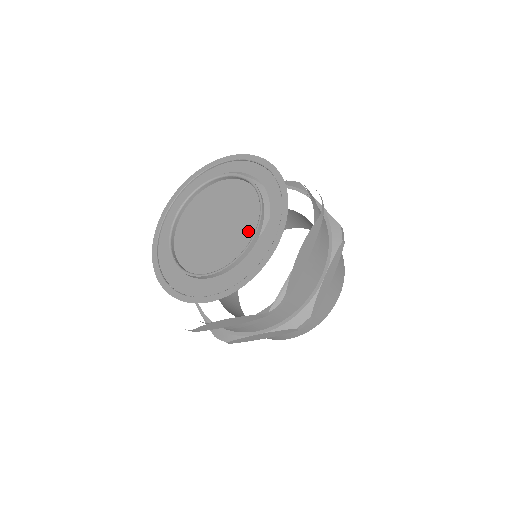
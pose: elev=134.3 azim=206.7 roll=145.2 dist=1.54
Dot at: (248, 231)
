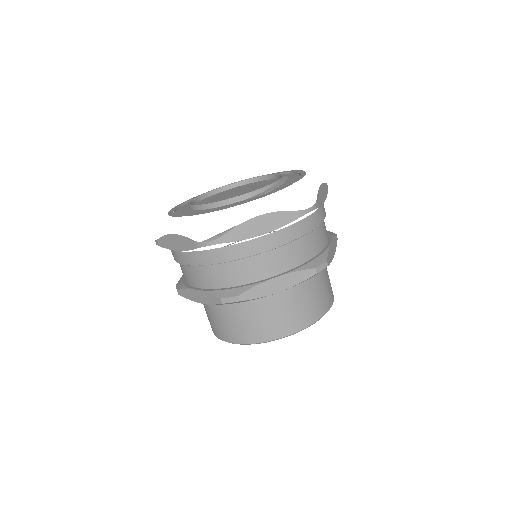
Dot at: occluded
